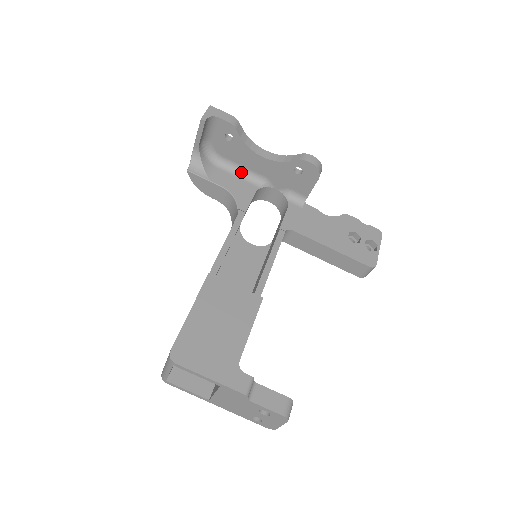
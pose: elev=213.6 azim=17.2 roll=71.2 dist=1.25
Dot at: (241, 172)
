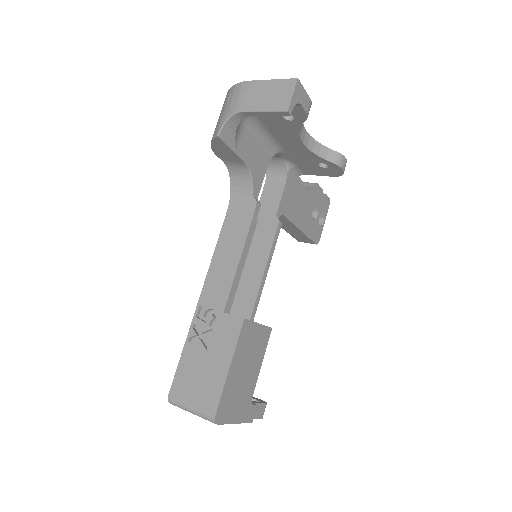
Dot at: (264, 137)
